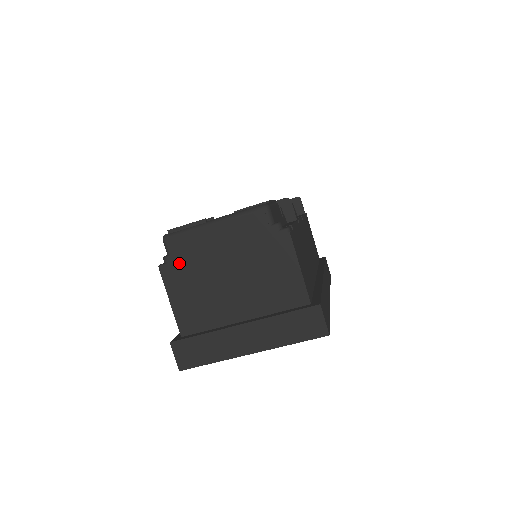
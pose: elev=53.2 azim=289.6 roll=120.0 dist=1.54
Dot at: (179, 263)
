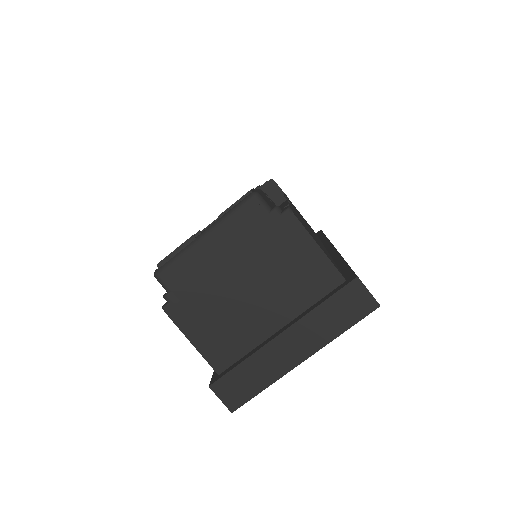
Dot at: (184, 295)
